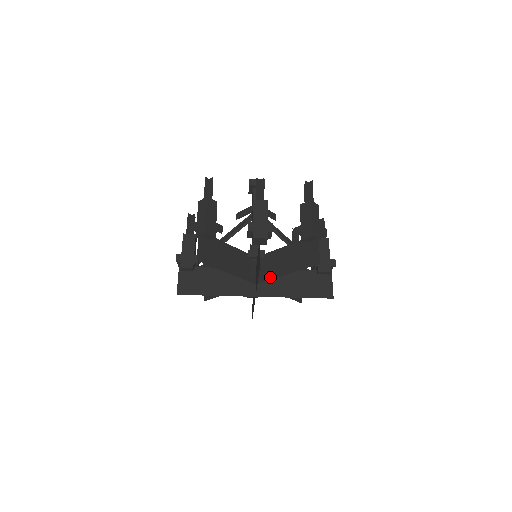
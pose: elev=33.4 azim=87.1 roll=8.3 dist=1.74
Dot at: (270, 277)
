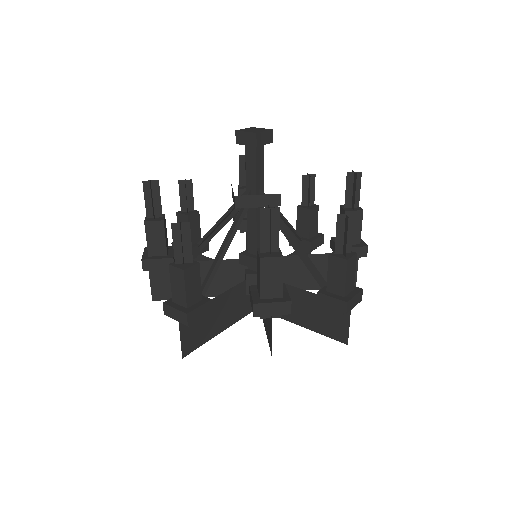
Dot at: occluded
